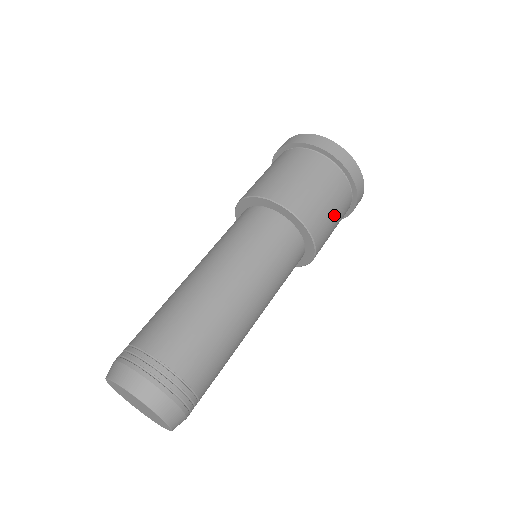
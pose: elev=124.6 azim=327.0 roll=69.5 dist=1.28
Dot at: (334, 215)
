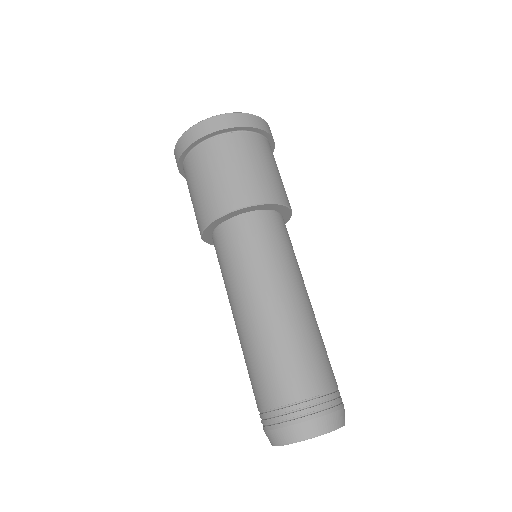
Dot at: (264, 166)
